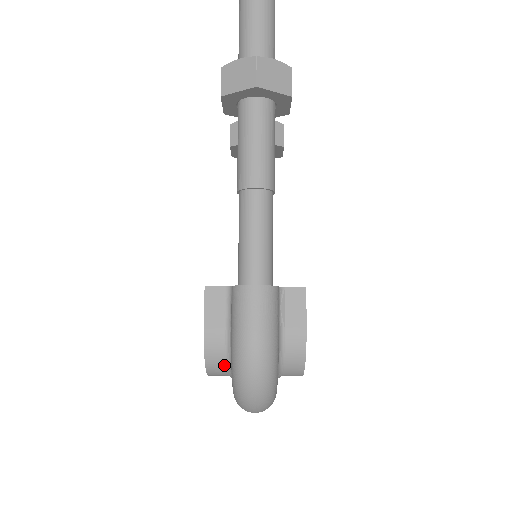
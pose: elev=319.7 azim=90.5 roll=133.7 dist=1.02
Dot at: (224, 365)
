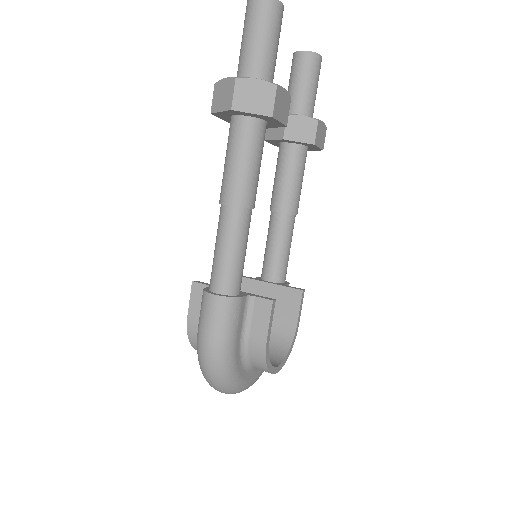
Dot at: occluded
